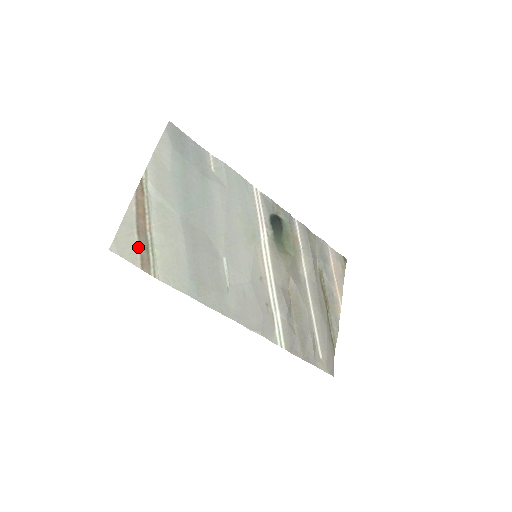
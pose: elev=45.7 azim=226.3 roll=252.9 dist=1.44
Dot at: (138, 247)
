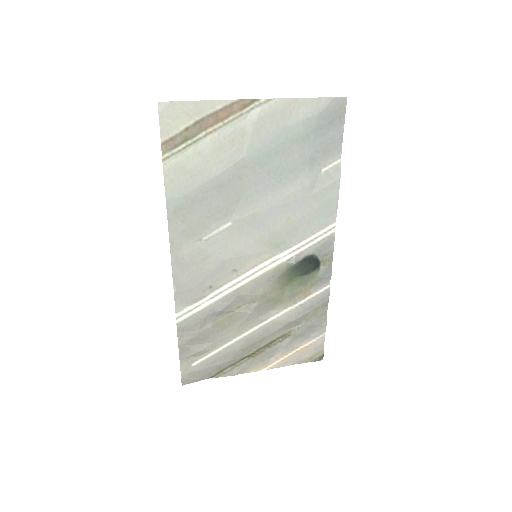
Dot at: (181, 129)
